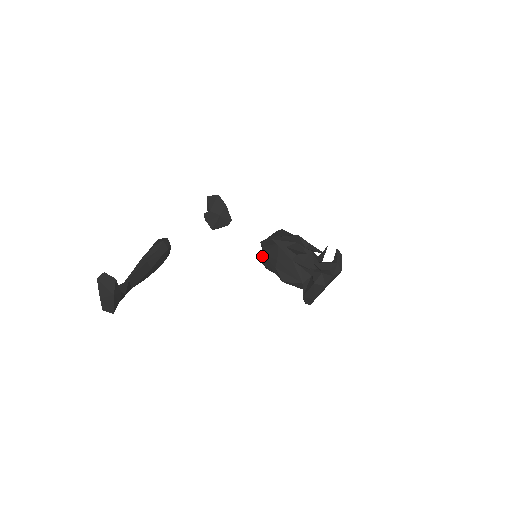
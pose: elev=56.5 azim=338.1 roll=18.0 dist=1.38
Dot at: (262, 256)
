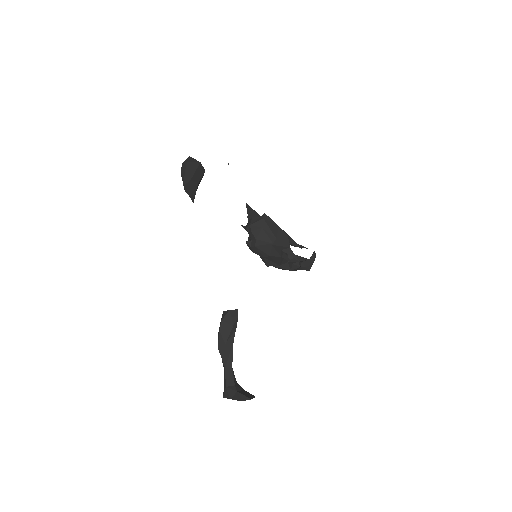
Dot at: (250, 243)
